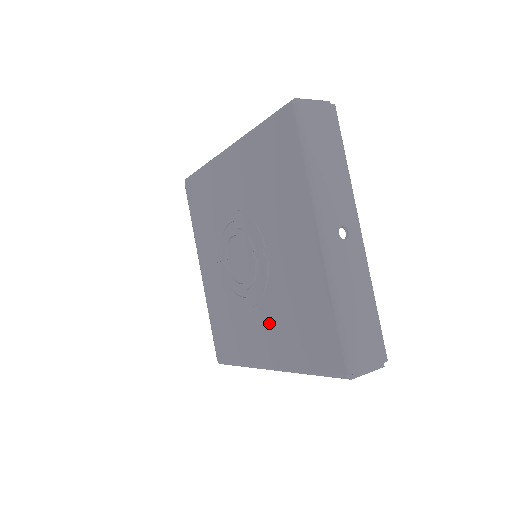
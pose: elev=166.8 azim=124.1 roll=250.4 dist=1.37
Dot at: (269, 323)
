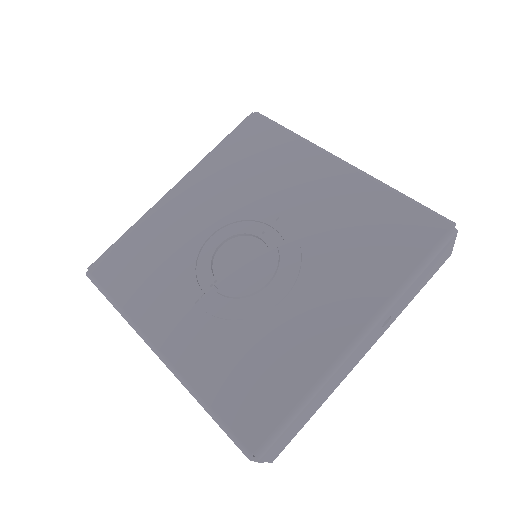
Dot at: (328, 281)
